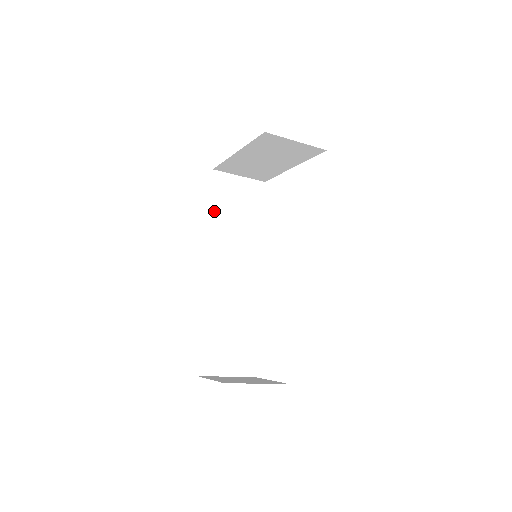
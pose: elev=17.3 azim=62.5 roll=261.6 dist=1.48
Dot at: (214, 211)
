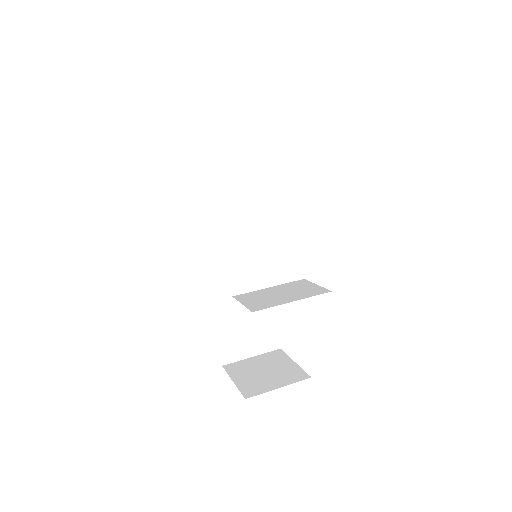
Dot at: (201, 195)
